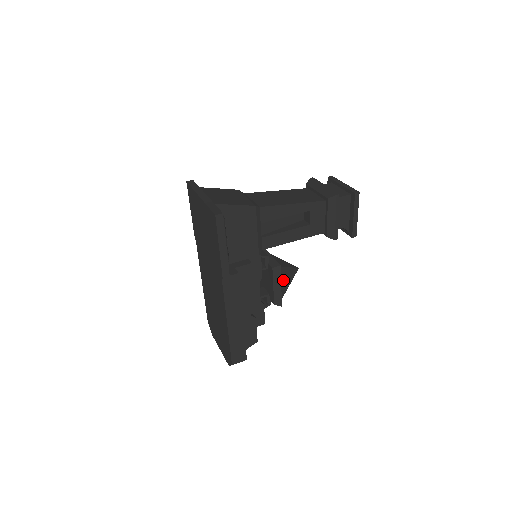
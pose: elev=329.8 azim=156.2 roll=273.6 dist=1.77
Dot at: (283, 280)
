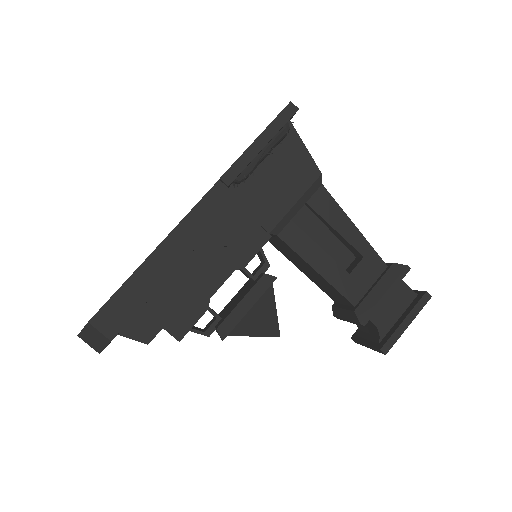
Dot at: (257, 312)
